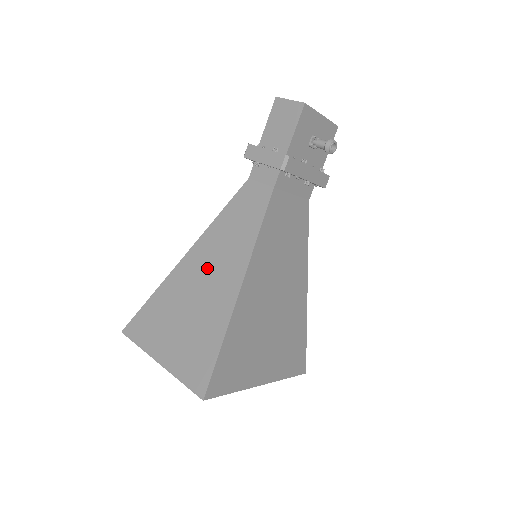
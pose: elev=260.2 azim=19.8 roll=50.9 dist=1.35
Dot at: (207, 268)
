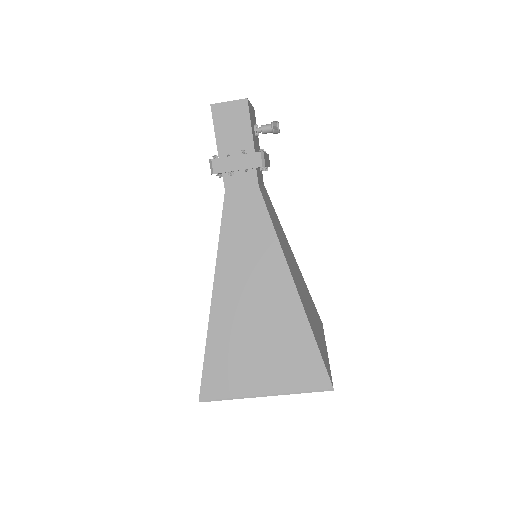
Dot at: (247, 289)
